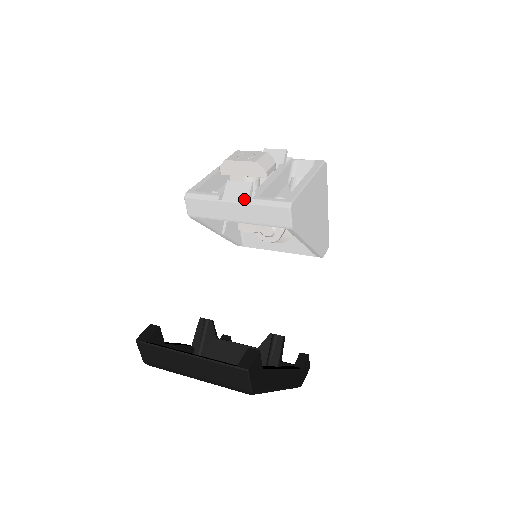
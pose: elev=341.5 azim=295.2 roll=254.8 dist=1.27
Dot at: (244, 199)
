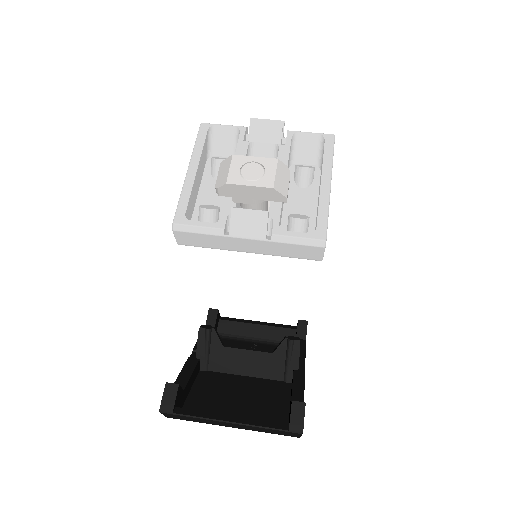
Dot at: (261, 235)
